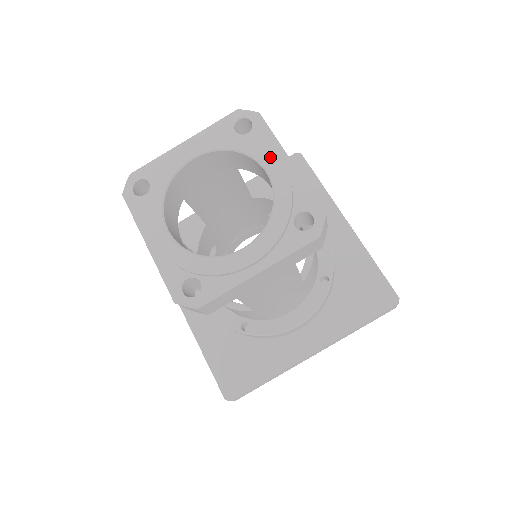
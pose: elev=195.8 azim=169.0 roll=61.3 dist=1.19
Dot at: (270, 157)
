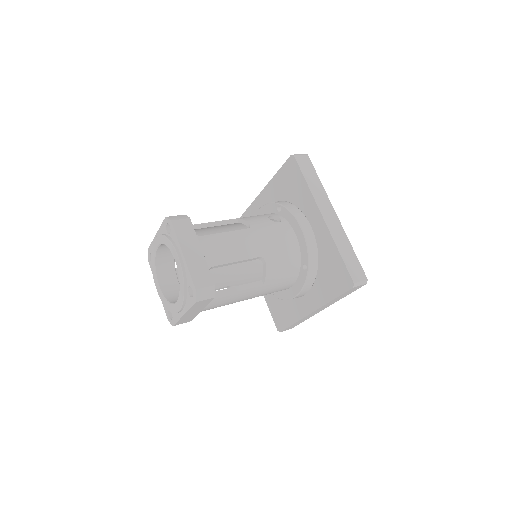
Dot at: (175, 253)
